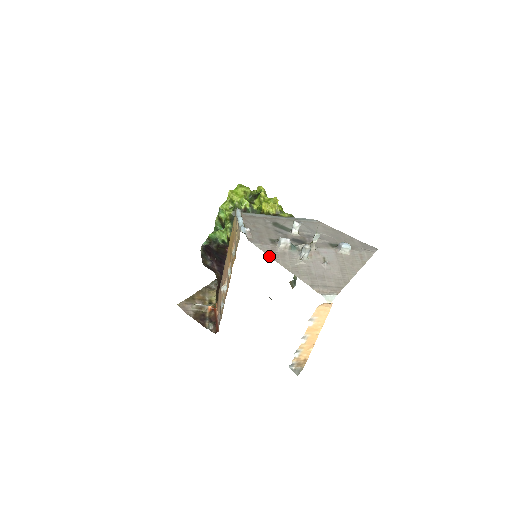
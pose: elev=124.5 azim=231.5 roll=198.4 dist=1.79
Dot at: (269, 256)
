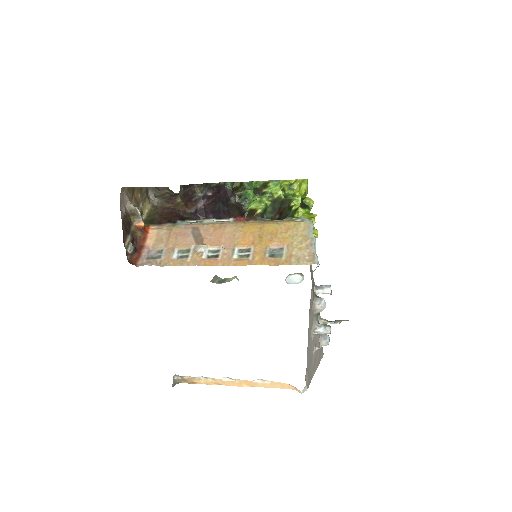
Dot at: (310, 310)
